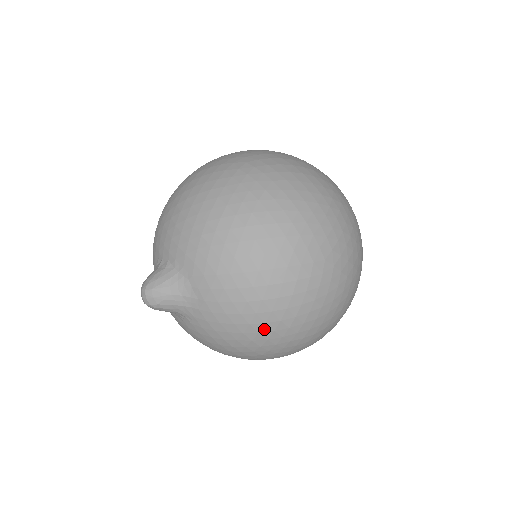
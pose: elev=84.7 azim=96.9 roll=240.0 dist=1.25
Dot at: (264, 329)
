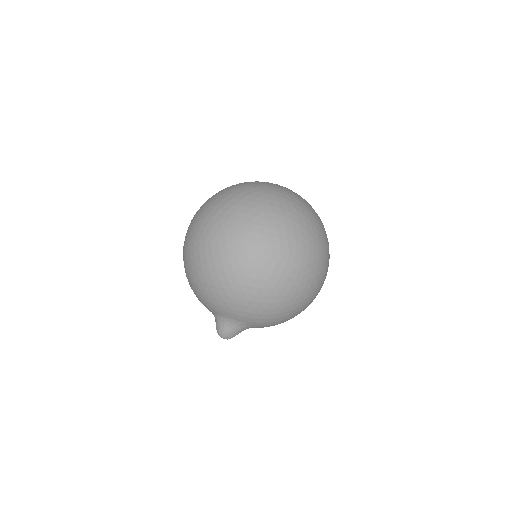
Dot at: (287, 309)
